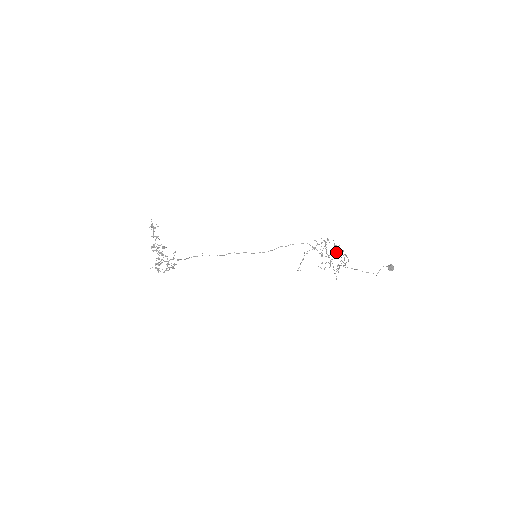
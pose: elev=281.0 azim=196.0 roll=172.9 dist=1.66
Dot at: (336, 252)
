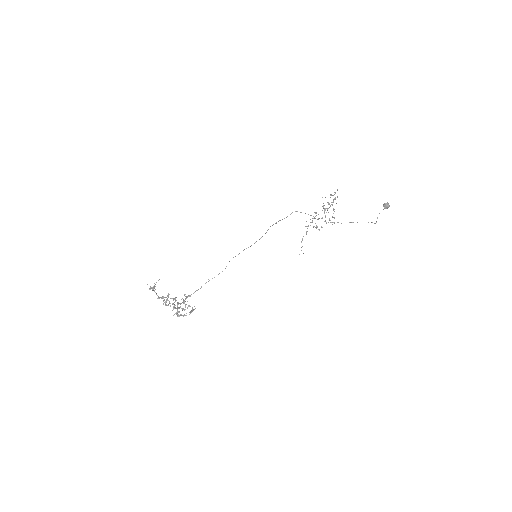
Dot at: (326, 208)
